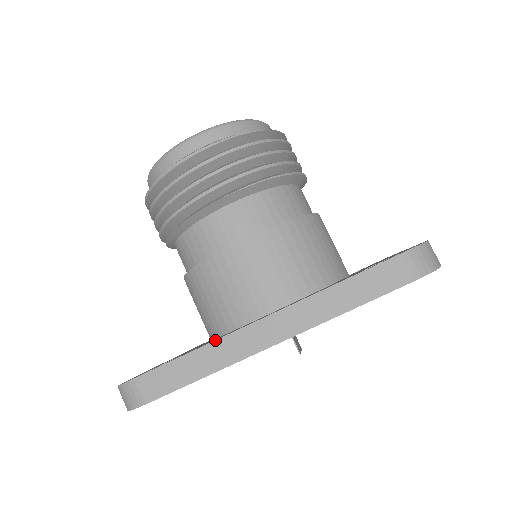
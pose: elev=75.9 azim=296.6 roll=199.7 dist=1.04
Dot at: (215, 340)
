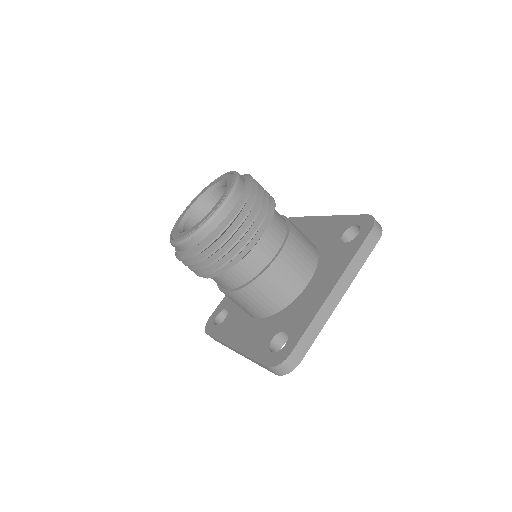
Dot at: (318, 312)
